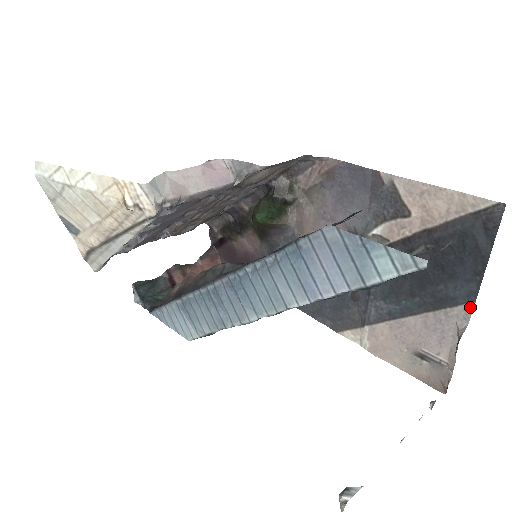
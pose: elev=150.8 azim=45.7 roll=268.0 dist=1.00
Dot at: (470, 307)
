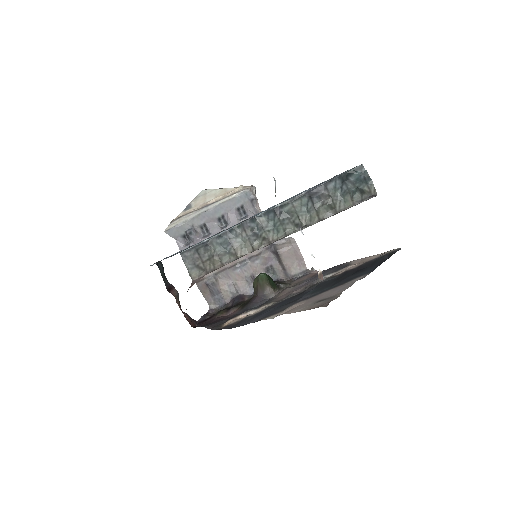
Dot at: (368, 274)
